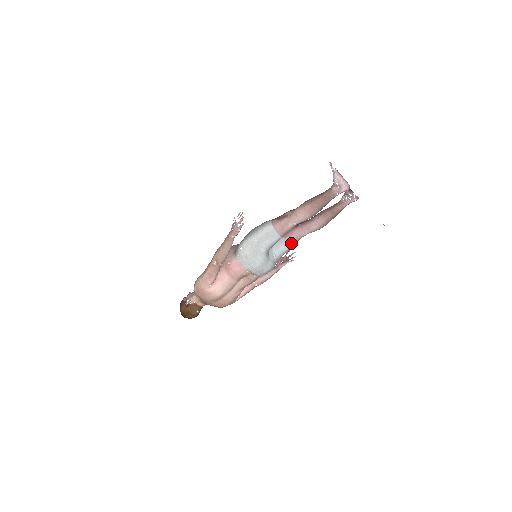
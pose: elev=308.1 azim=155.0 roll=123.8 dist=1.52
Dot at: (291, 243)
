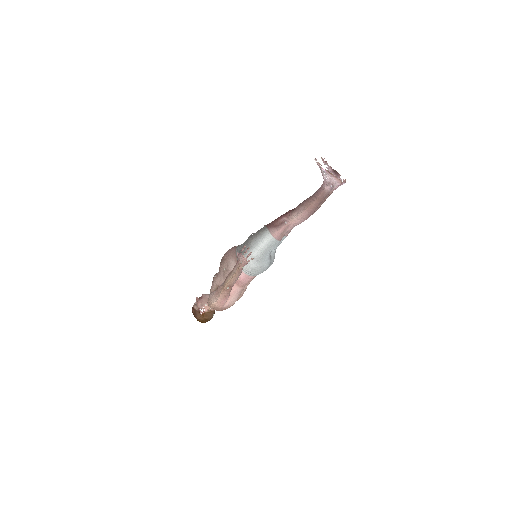
Dot at: (287, 235)
